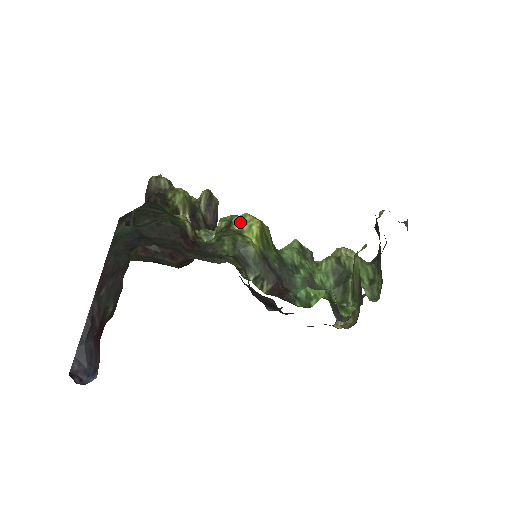
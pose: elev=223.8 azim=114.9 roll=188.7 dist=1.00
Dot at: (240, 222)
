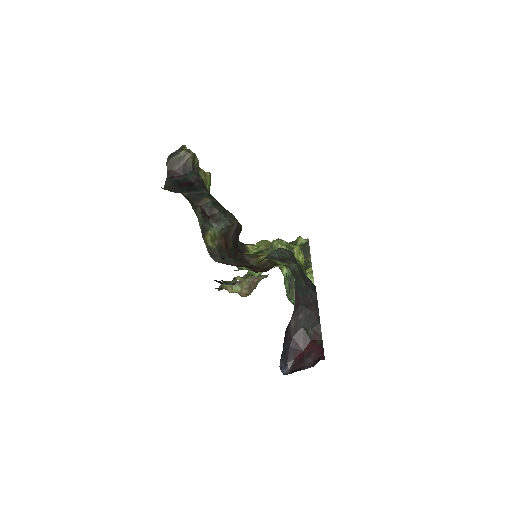
Dot at: (298, 253)
